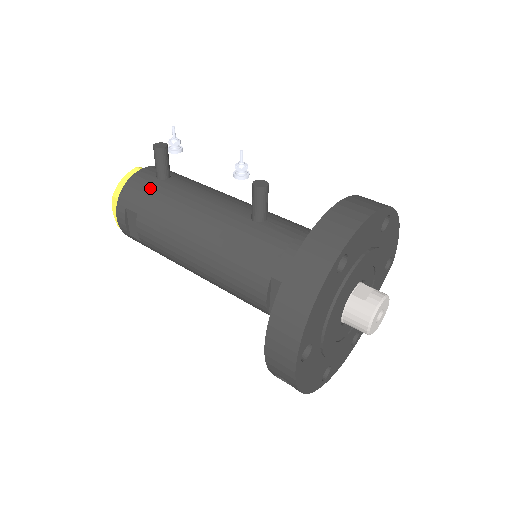
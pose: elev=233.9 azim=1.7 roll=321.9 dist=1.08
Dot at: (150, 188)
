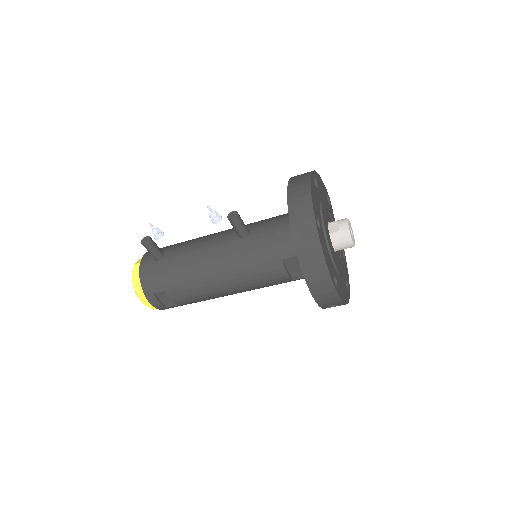
Dot at: (160, 270)
